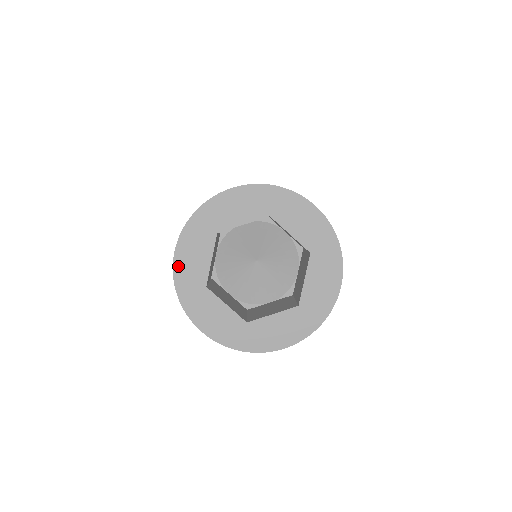
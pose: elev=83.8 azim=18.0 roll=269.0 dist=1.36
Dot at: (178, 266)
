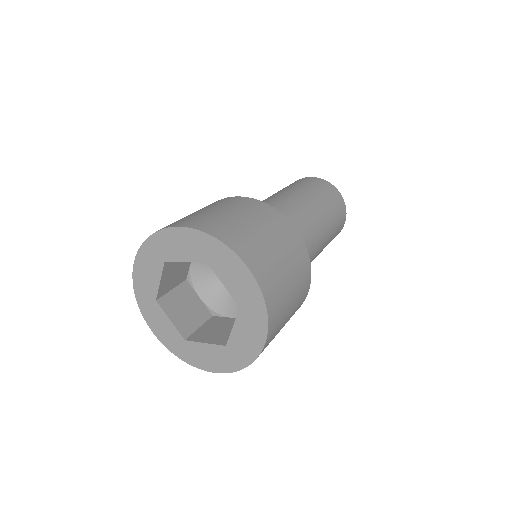
Dot at: (162, 339)
